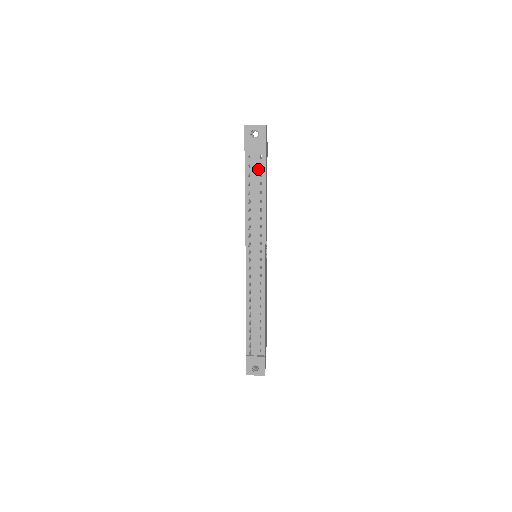
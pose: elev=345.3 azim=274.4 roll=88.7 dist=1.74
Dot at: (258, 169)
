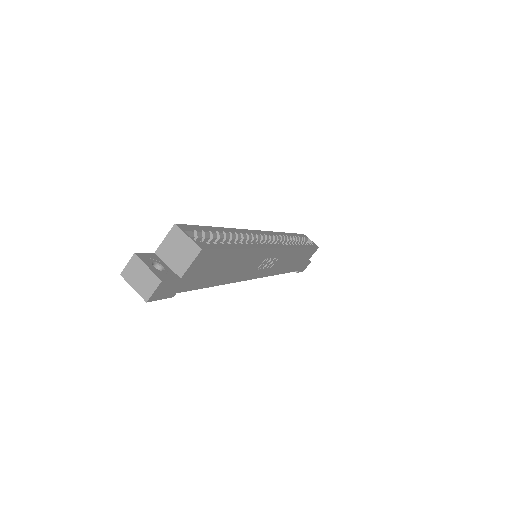
Dot at: occluded
